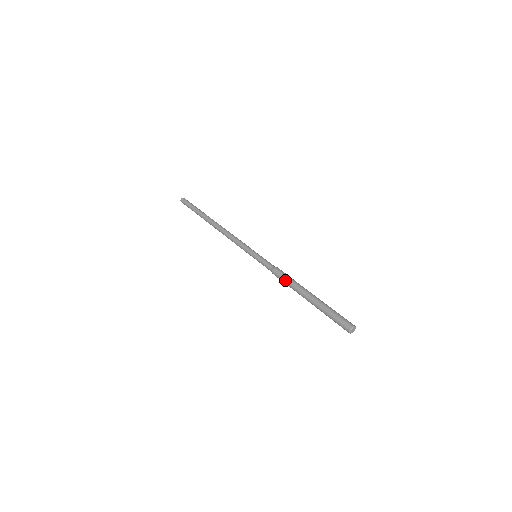
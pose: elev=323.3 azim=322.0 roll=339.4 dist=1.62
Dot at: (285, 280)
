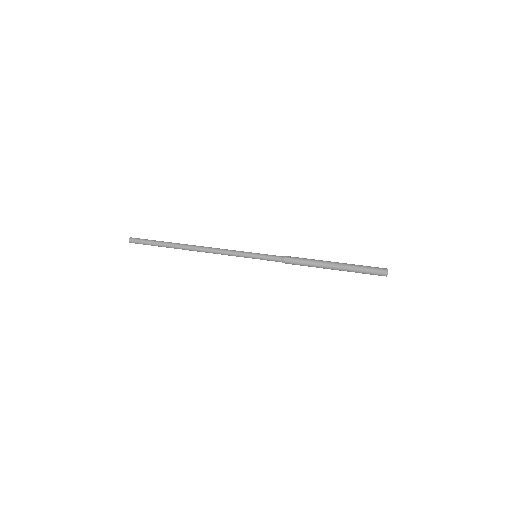
Dot at: (302, 262)
